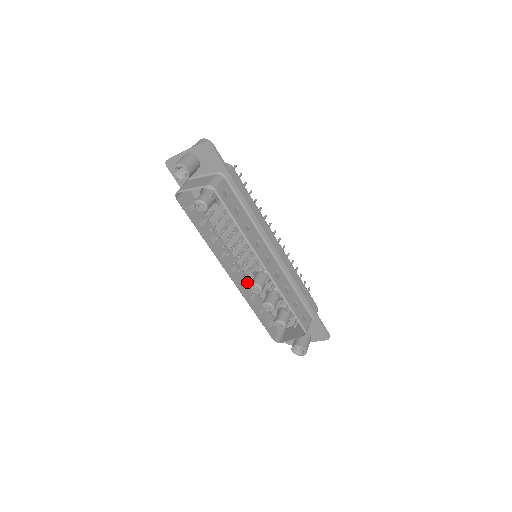
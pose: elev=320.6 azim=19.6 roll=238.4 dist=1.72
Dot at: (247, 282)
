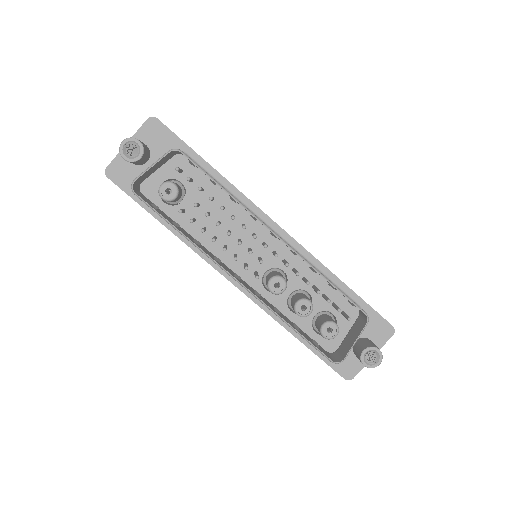
Dot at: (260, 296)
